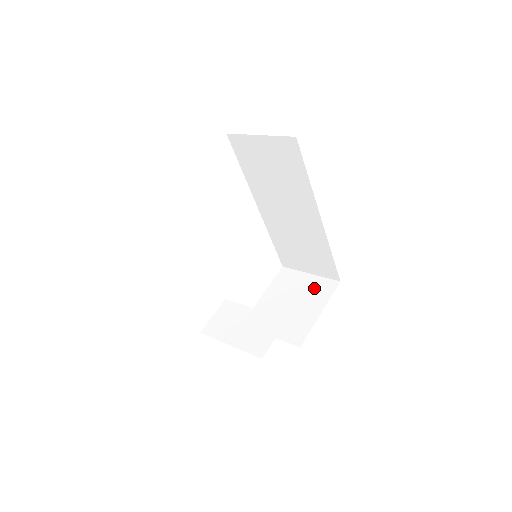
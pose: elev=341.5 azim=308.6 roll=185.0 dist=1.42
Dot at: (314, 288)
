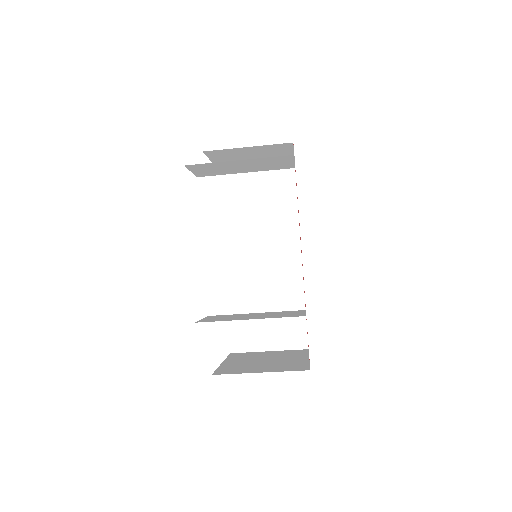
Dot at: (284, 353)
